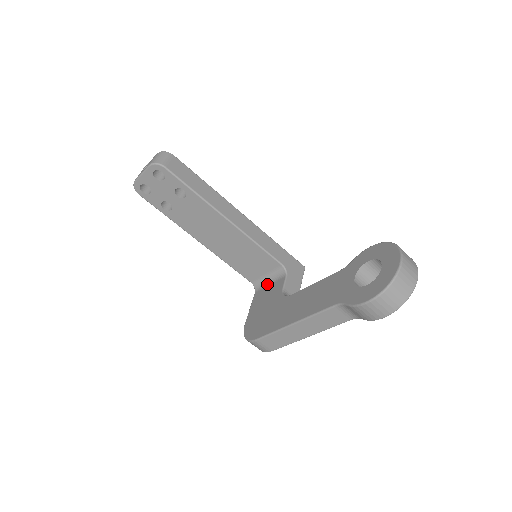
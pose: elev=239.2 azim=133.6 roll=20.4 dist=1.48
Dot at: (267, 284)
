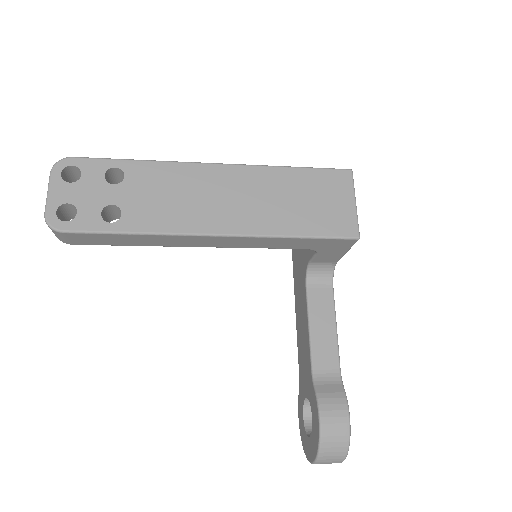
Dot at: occluded
